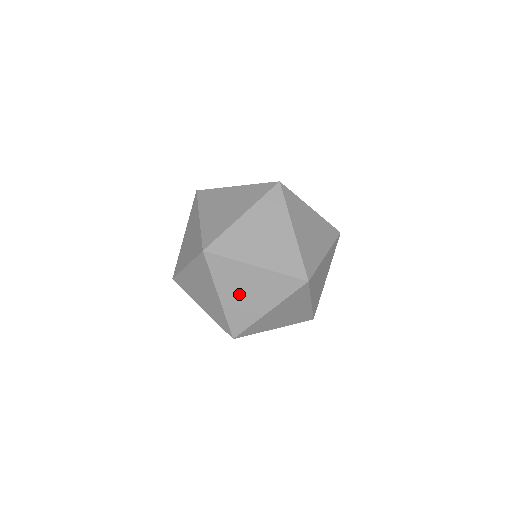
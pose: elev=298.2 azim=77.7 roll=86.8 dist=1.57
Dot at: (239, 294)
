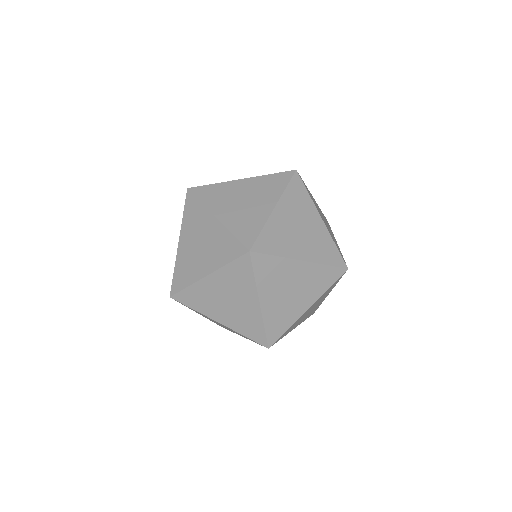
Dot at: (305, 316)
